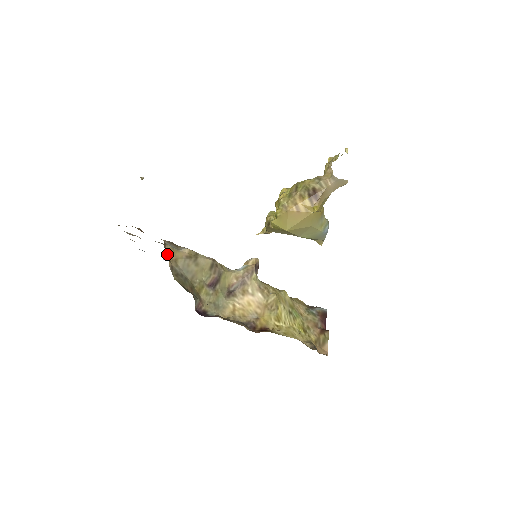
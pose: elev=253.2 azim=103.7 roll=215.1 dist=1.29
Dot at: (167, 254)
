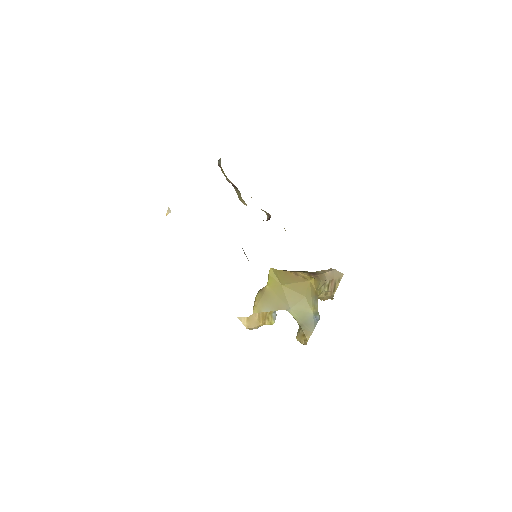
Dot at: occluded
